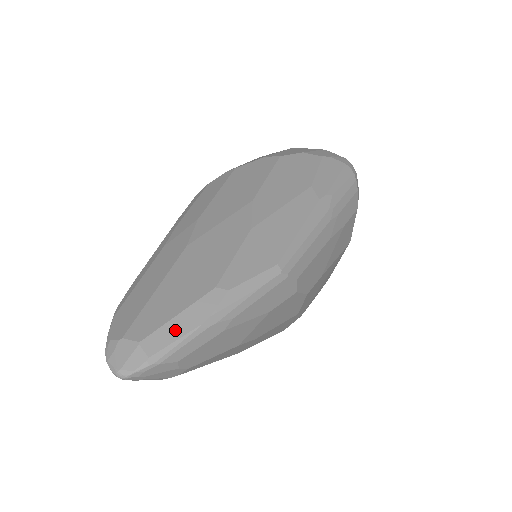
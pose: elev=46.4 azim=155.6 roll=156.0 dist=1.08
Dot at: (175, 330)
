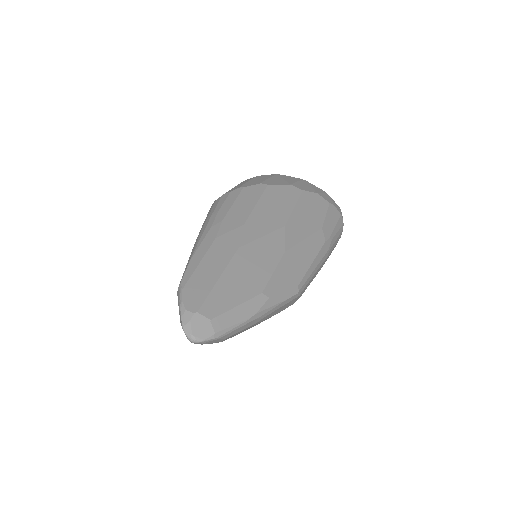
Dot at: (234, 317)
